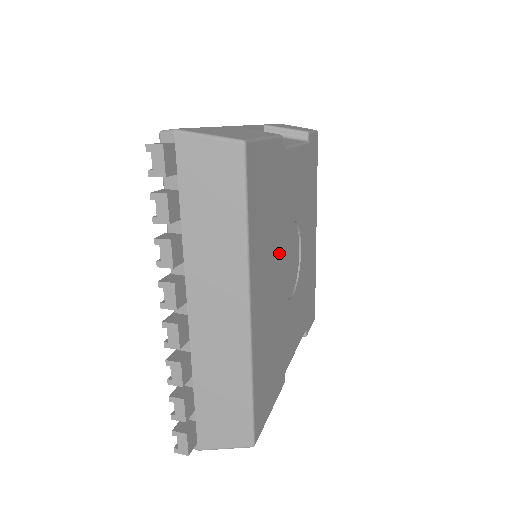
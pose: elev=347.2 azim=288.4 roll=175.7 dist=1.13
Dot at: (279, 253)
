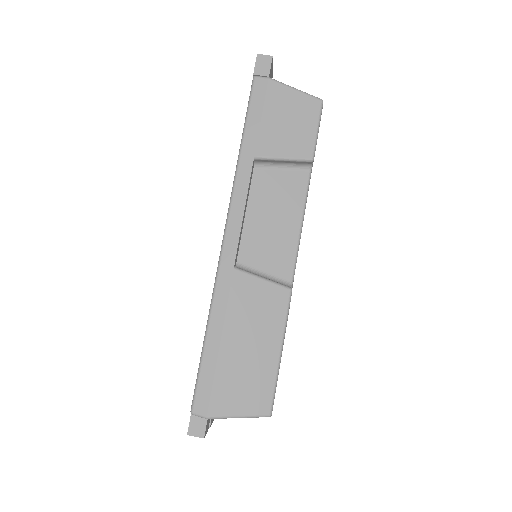
Dot at: occluded
